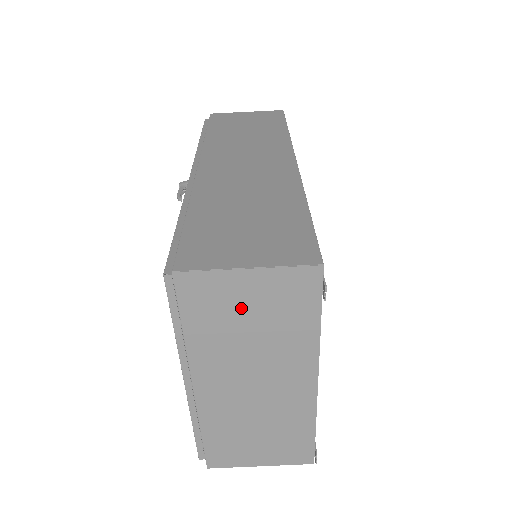
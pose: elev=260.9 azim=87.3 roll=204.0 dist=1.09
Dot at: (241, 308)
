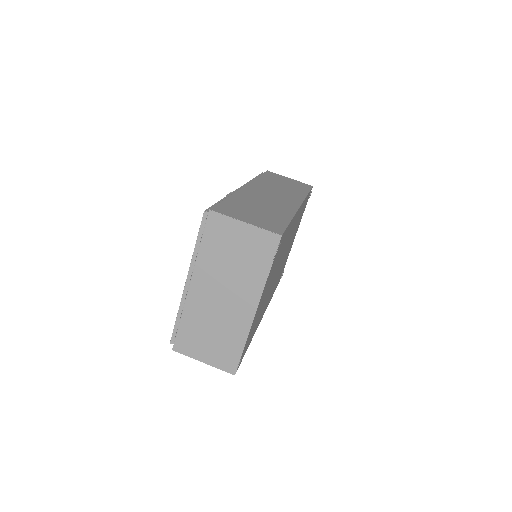
Dot at: (233, 244)
